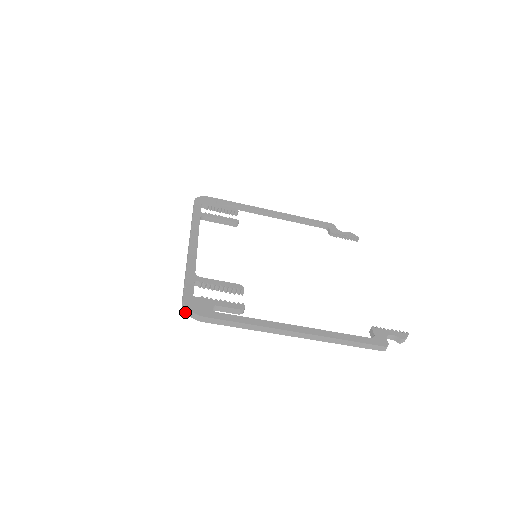
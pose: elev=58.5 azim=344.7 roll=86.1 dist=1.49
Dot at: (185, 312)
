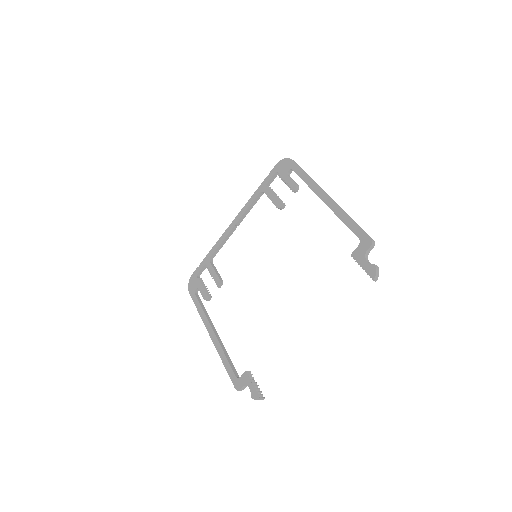
Dot at: occluded
